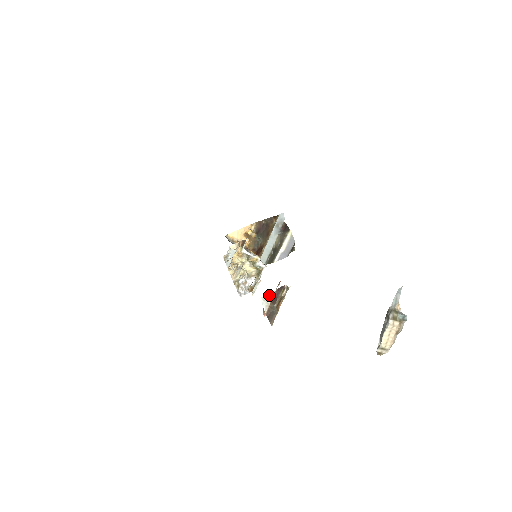
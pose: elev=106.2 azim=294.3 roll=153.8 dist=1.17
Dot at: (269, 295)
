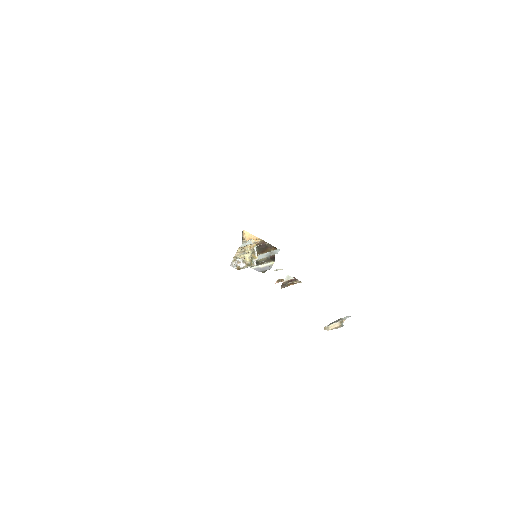
Dot at: (291, 277)
